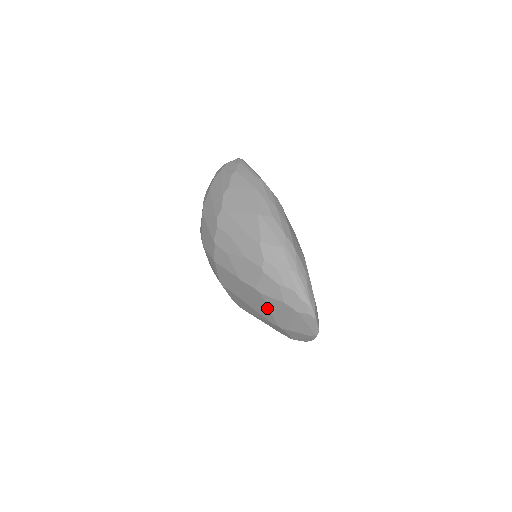
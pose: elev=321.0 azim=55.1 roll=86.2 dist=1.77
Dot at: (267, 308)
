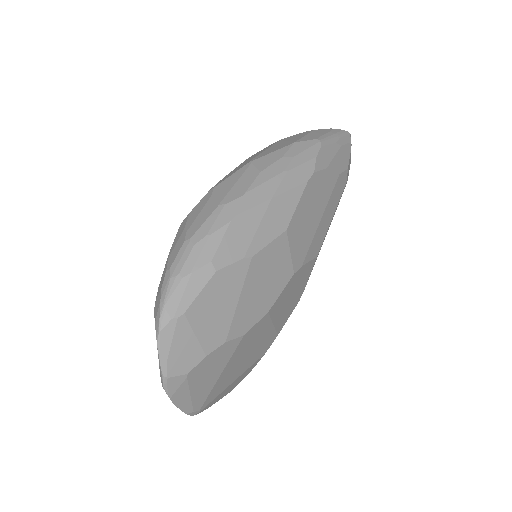
Dot at: occluded
